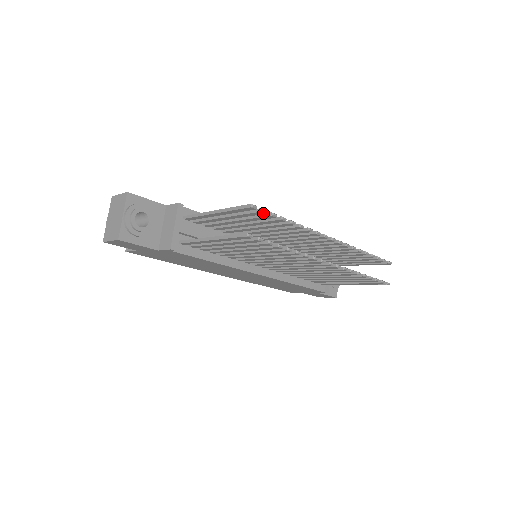
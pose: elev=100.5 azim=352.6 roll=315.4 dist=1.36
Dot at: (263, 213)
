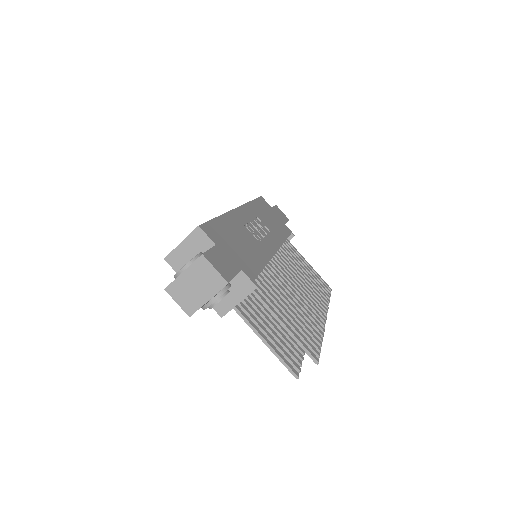
Dot at: (316, 354)
